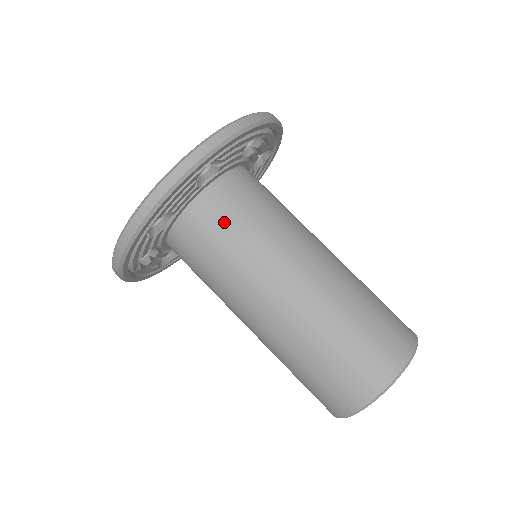
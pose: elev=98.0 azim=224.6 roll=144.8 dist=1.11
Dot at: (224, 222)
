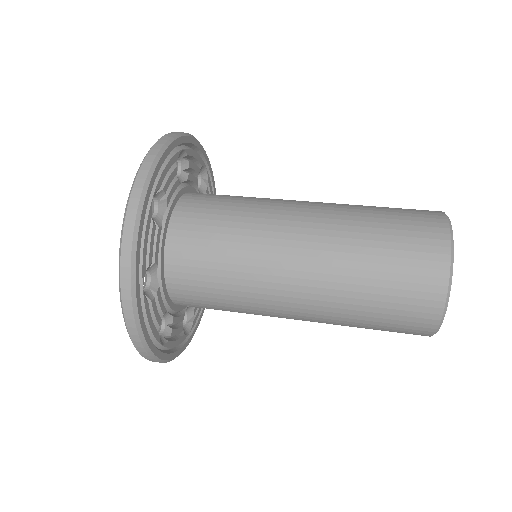
Dot at: (204, 241)
